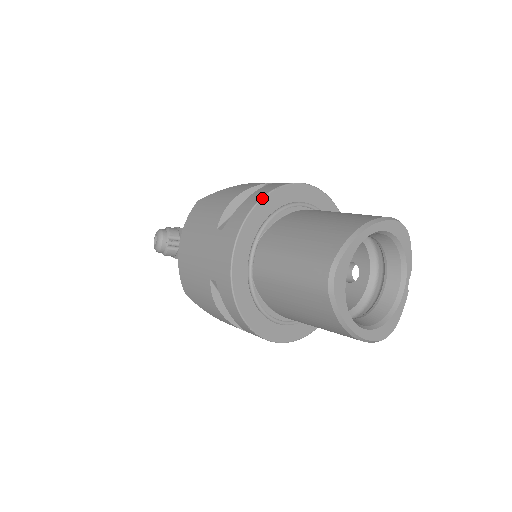
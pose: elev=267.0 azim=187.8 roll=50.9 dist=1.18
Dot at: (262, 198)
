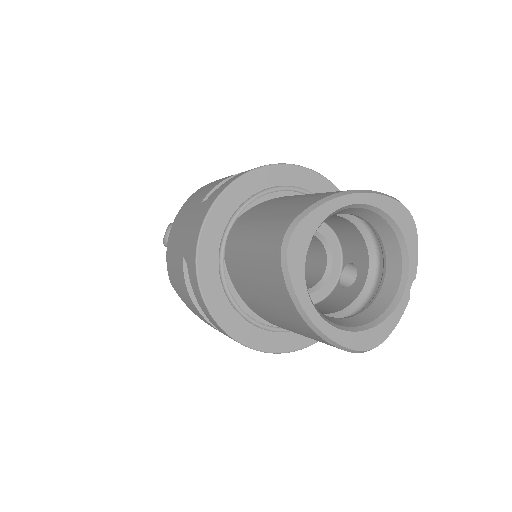
Dot at: (251, 170)
